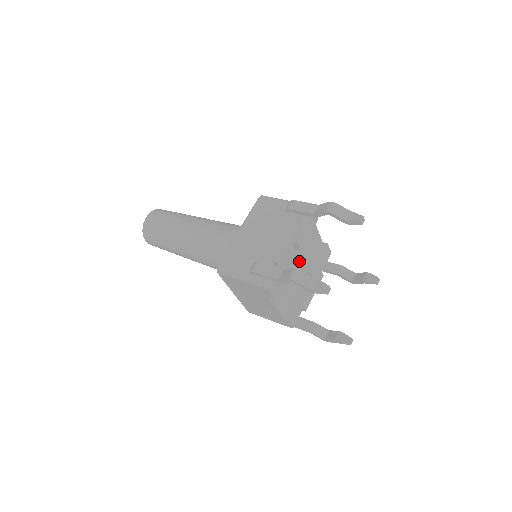
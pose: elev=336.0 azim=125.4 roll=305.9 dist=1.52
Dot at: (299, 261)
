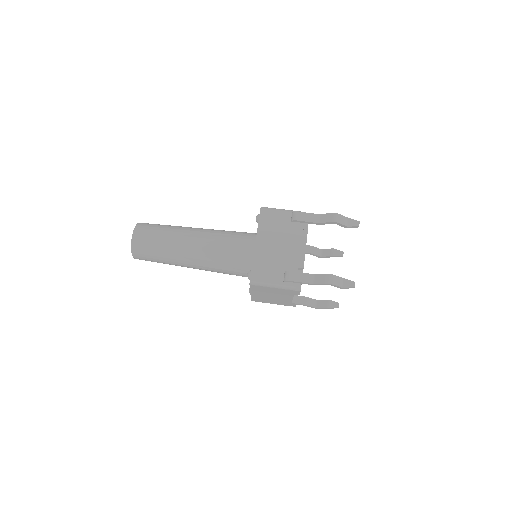
Dot at: occluded
